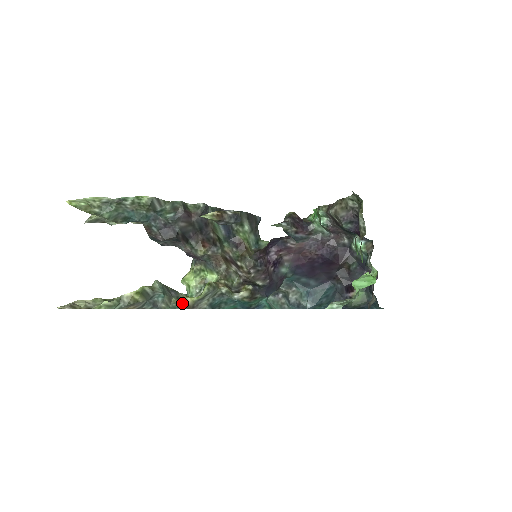
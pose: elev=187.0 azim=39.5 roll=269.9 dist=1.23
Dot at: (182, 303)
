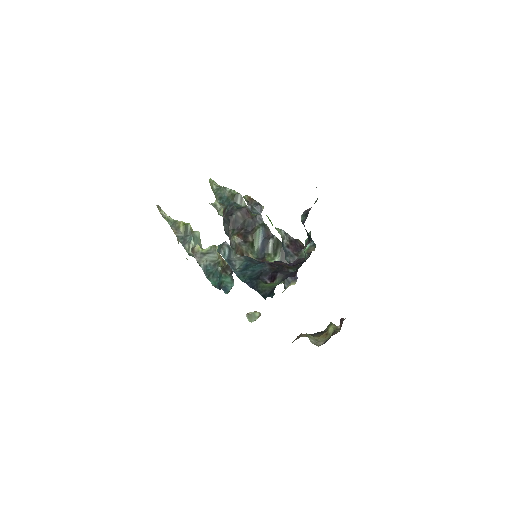
Dot at: (194, 247)
